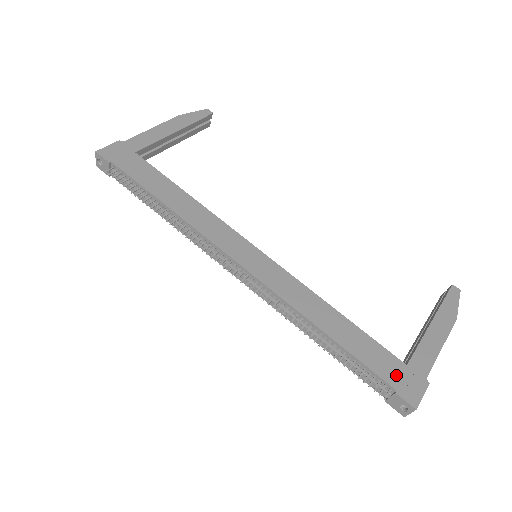
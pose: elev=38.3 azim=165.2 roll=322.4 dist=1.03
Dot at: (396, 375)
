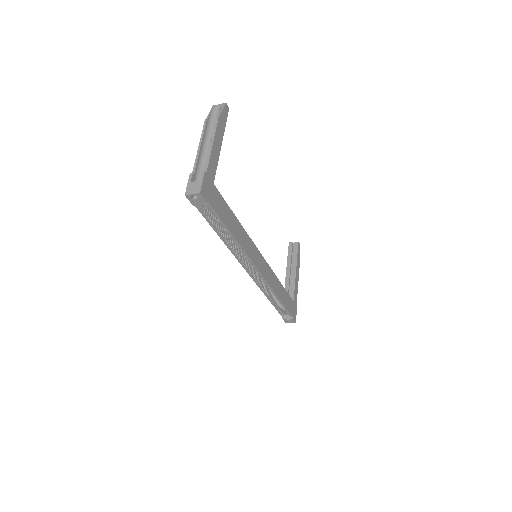
Dot at: (292, 309)
